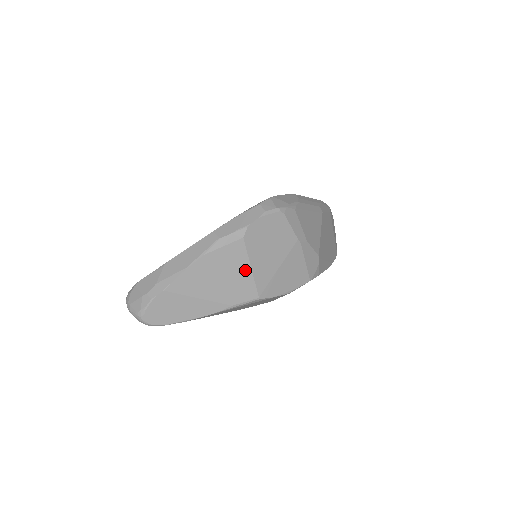
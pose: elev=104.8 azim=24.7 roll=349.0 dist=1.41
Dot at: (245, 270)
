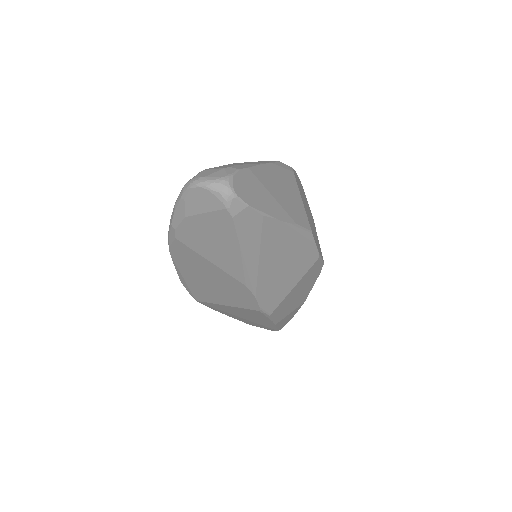
Dot at: (299, 199)
